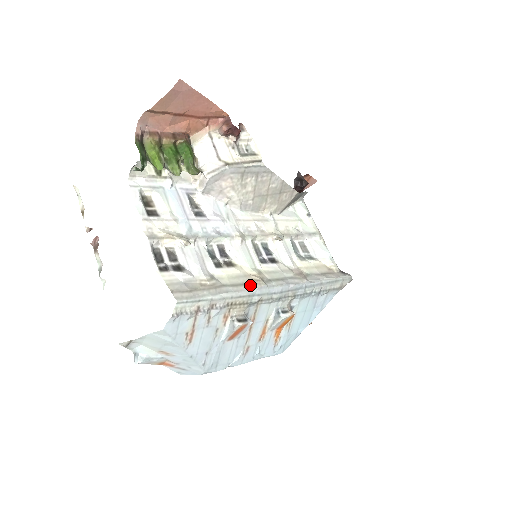
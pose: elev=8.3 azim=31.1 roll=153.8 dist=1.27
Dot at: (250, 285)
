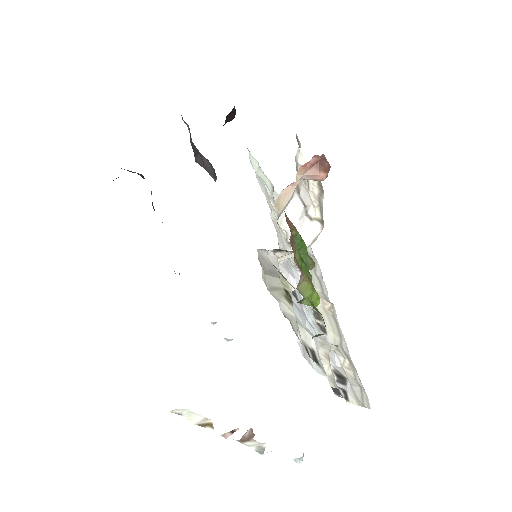
Dot at: (336, 320)
